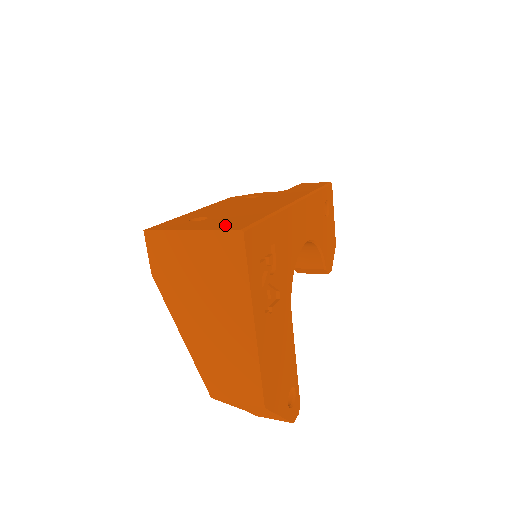
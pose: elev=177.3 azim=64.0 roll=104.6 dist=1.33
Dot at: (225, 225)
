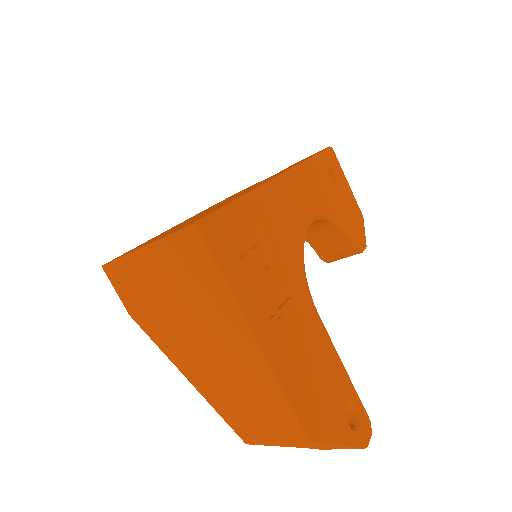
Dot at: occluded
